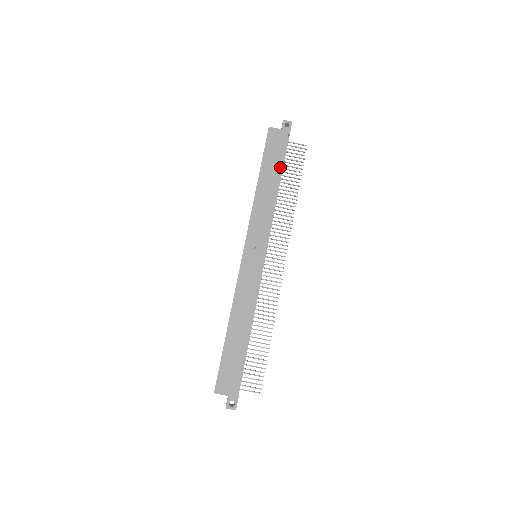
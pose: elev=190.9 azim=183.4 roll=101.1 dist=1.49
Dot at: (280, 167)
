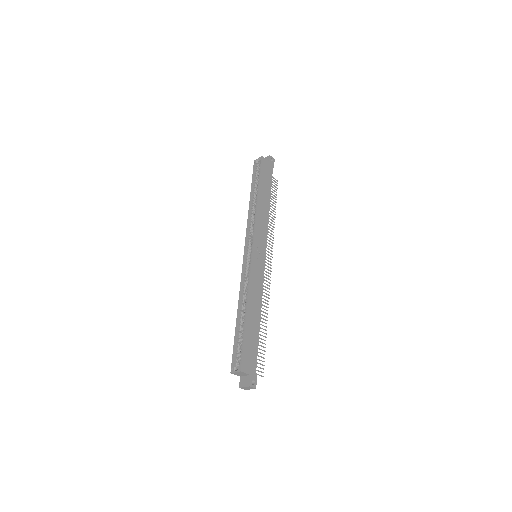
Dot at: (270, 190)
